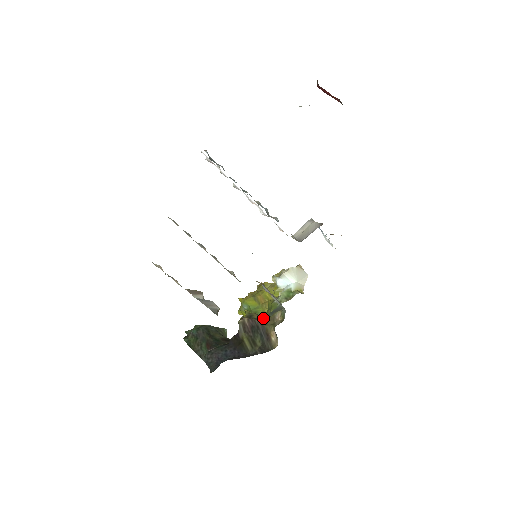
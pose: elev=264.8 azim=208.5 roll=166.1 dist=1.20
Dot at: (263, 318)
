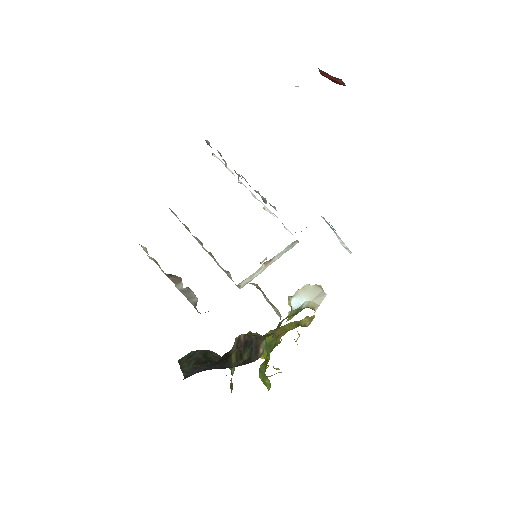
Dot at: occluded
